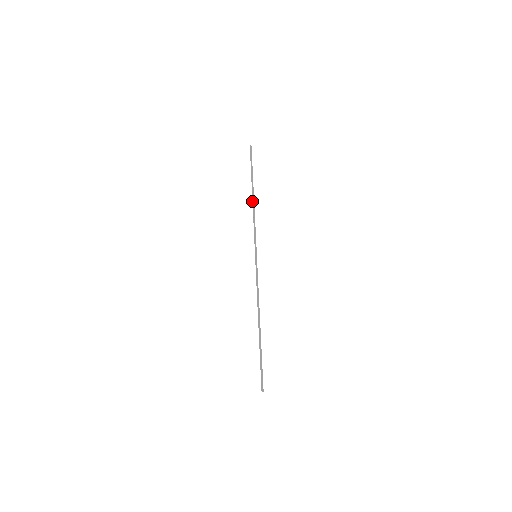
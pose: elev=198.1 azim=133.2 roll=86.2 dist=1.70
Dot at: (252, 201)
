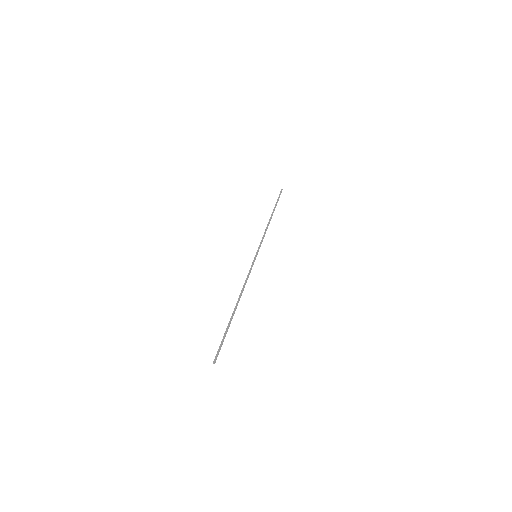
Dot at: (269, 220)
